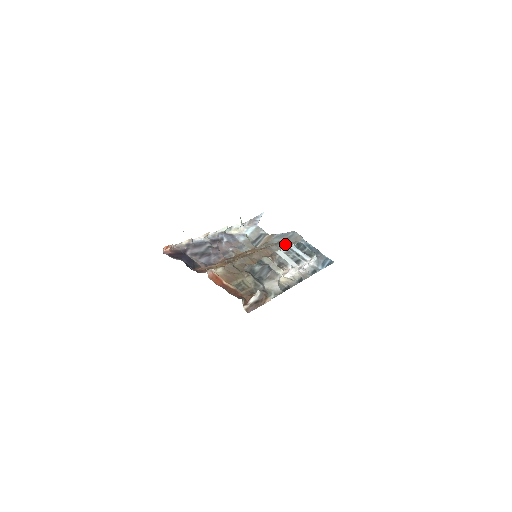
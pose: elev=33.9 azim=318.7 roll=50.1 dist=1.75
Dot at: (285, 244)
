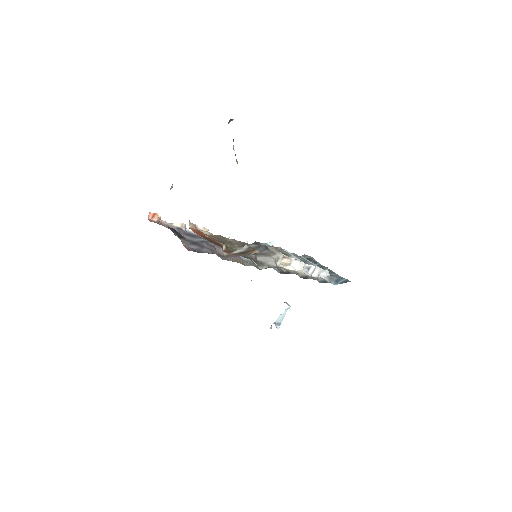
Dot at: occluded
